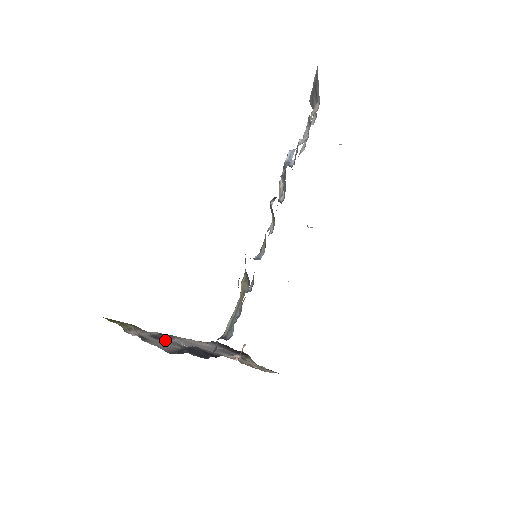
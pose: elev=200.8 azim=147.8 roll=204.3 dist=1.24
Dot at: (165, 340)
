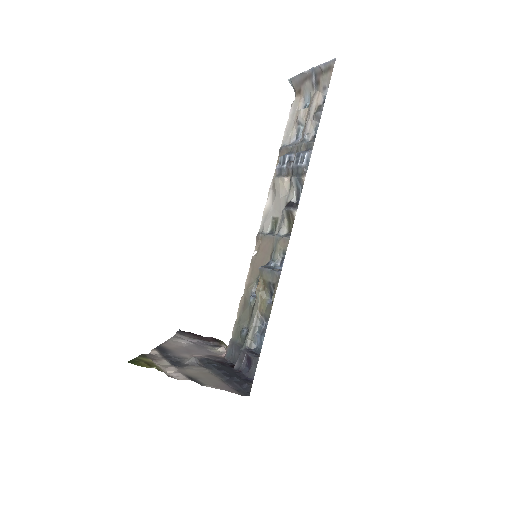
Dot at: (183, 363)
